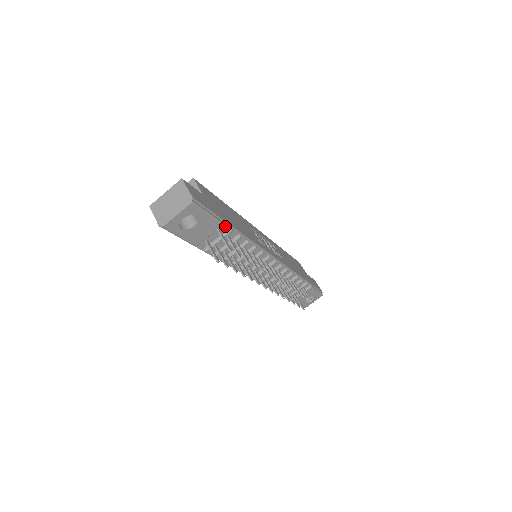
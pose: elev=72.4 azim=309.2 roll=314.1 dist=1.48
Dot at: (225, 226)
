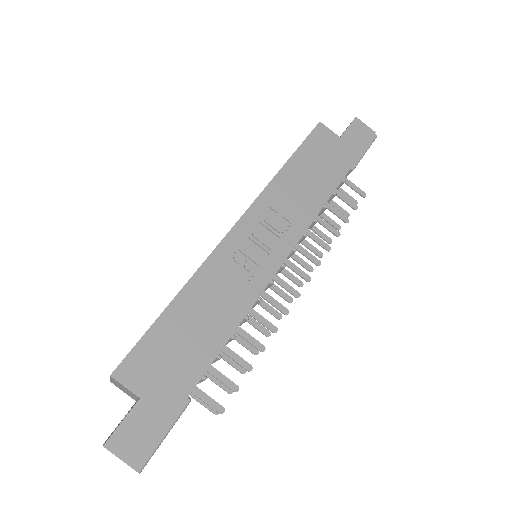
Dot at: (194, 386)
